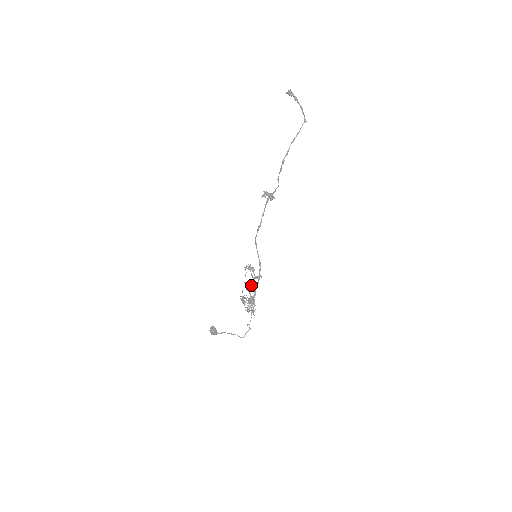
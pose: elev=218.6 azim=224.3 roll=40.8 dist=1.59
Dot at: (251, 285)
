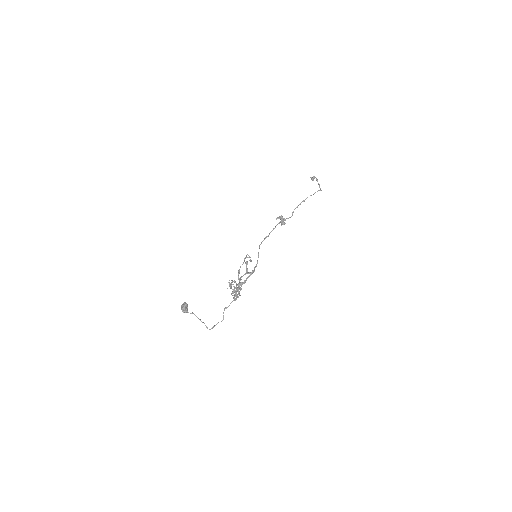
Dot at: (243, 275)
